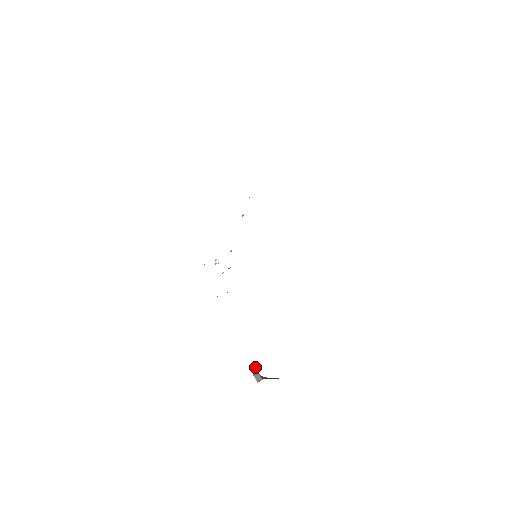
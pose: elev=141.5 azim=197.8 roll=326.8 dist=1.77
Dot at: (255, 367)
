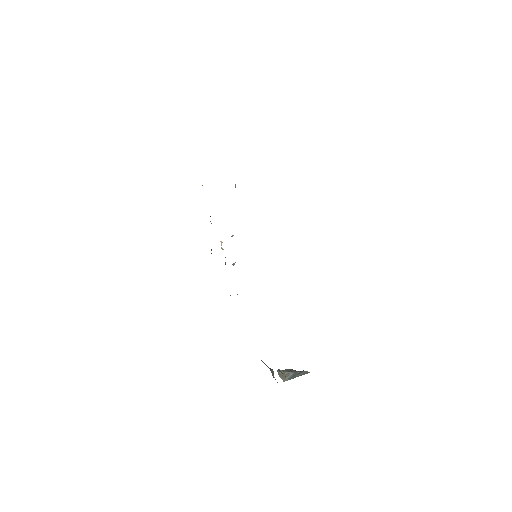
Dot at: (278, 371)
